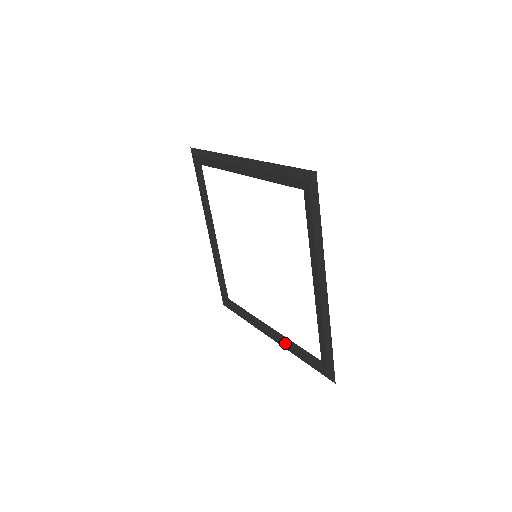
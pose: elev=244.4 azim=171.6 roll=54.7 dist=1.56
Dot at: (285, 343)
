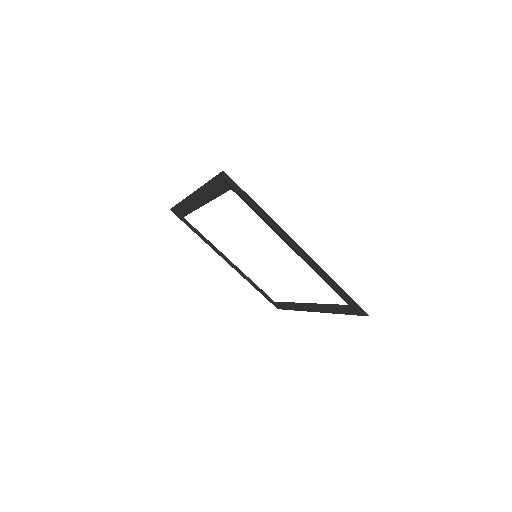
Dot at: (244, 277)
